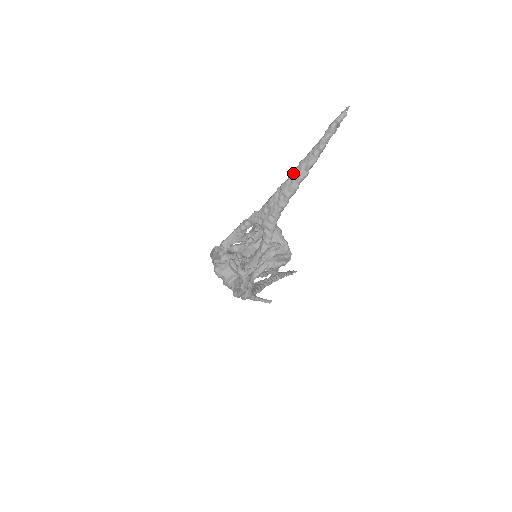
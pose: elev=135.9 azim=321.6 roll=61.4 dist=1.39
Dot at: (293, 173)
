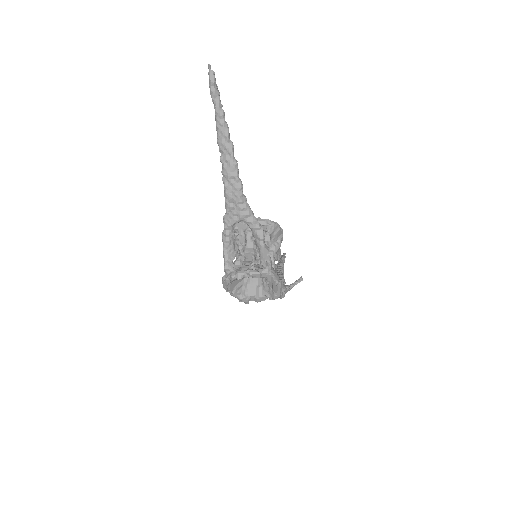
Dot at: (221, 156)
